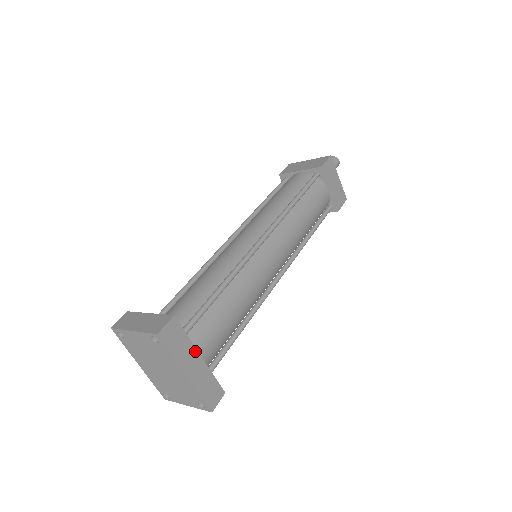
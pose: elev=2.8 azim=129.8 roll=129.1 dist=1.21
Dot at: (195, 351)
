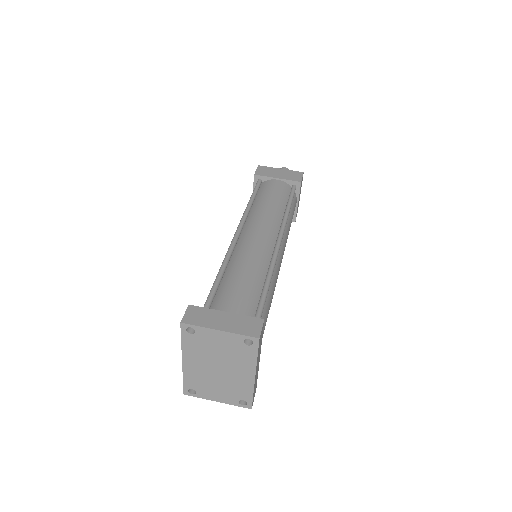
Dot at: (260, 353)
